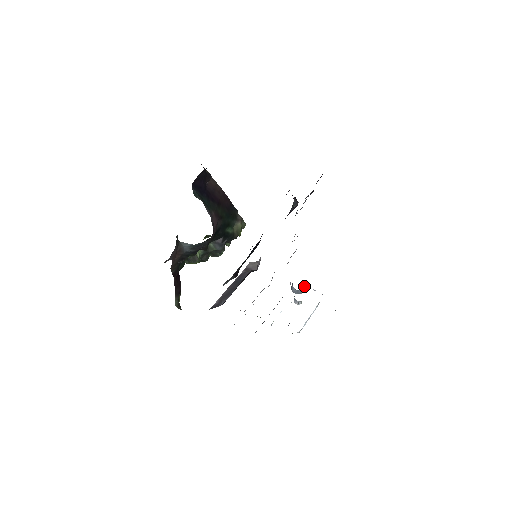
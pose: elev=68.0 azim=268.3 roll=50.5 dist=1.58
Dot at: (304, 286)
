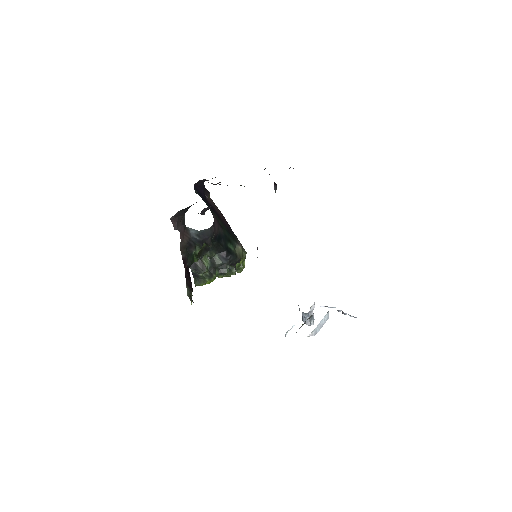
Dot at: (312, 309)
